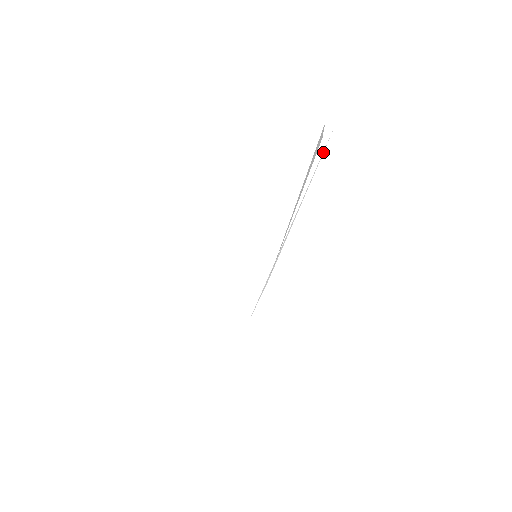
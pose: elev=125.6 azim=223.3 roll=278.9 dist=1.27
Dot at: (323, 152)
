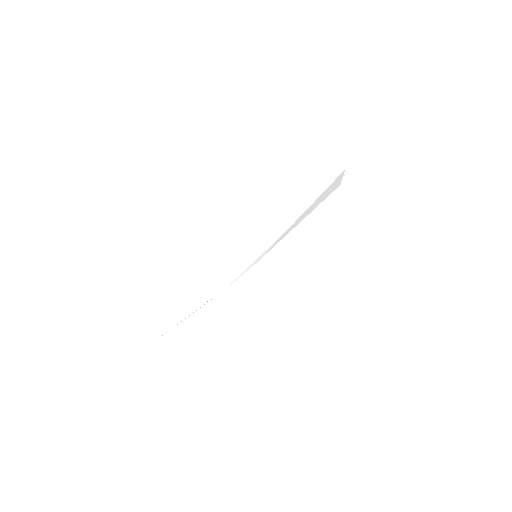
Dot at: occluded
